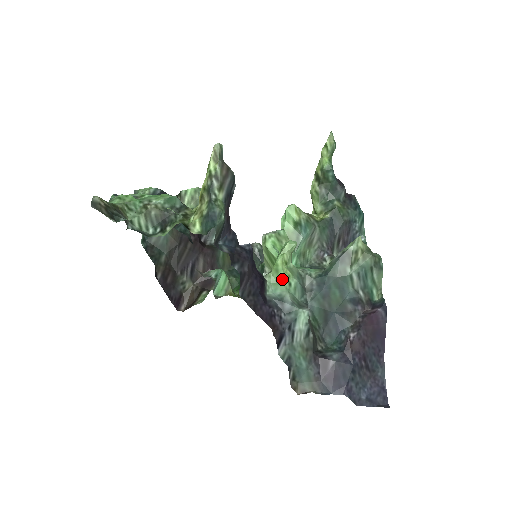
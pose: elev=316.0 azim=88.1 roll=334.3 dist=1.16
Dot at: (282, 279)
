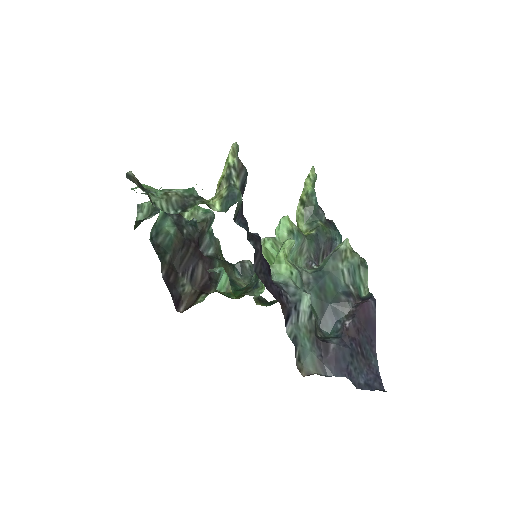
Dot at: (284, 269)
